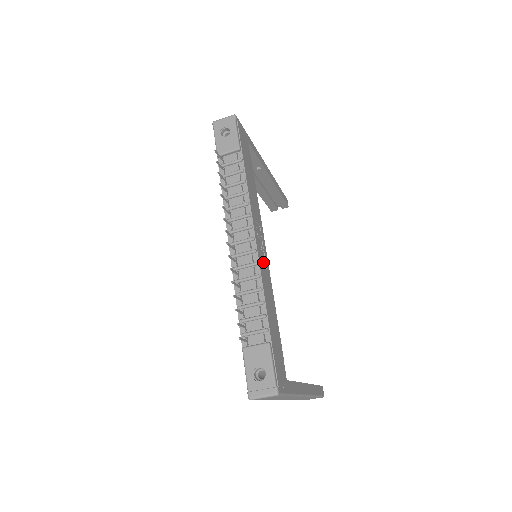
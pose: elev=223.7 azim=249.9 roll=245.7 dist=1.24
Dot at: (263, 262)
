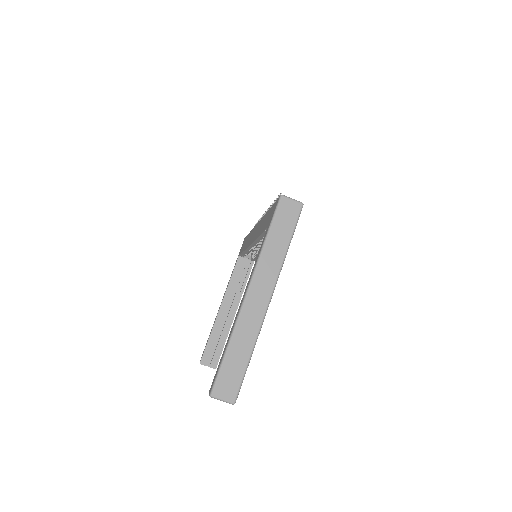
Dot at: occluded
